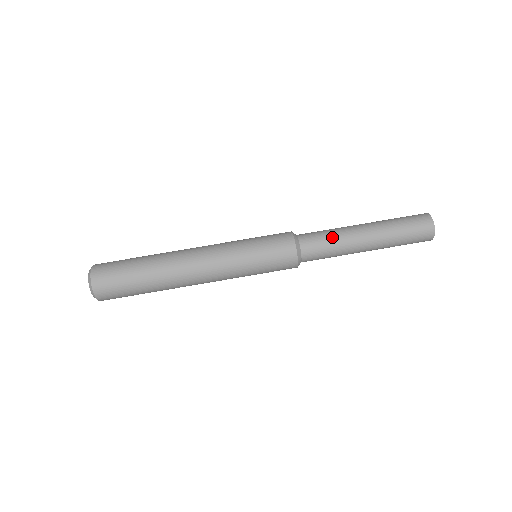
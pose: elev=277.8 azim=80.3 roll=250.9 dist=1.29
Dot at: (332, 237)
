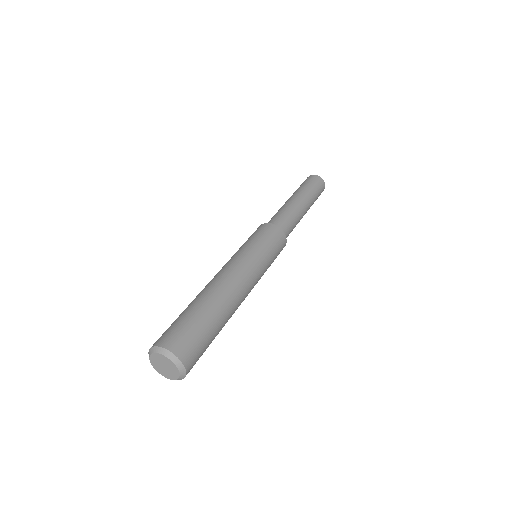
Dot at: (285, 211)
